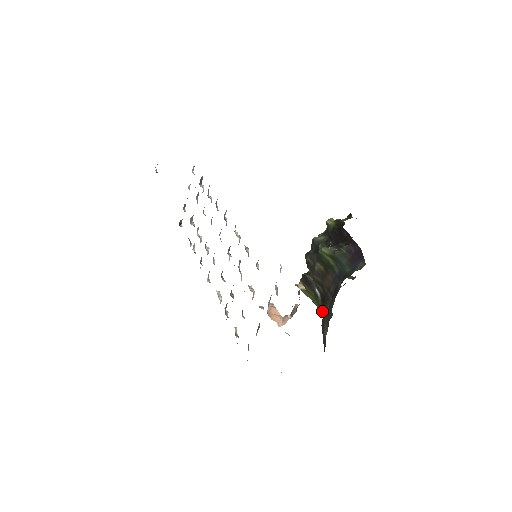
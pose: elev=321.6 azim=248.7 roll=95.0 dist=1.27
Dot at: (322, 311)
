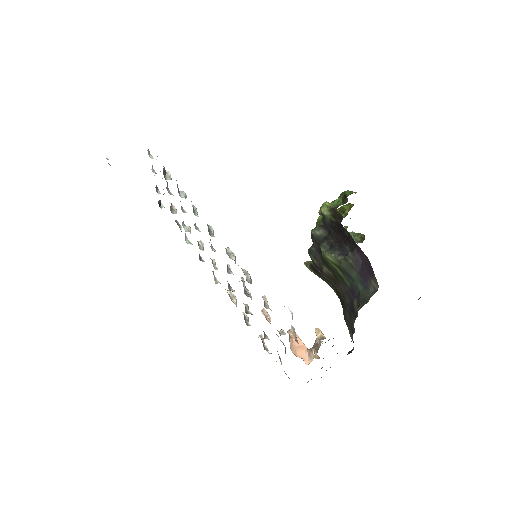
Dot at: (341, 304)
